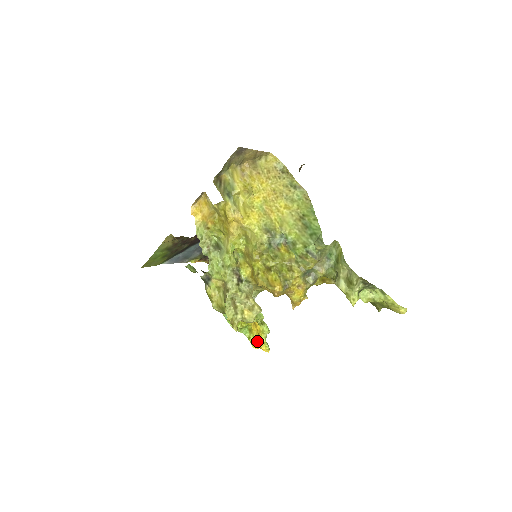
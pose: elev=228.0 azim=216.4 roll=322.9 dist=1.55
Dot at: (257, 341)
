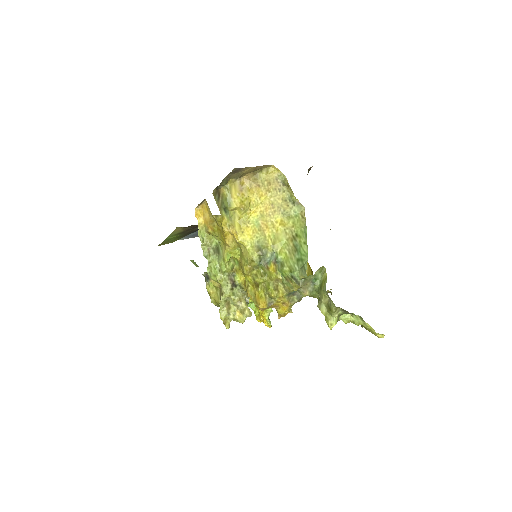
Dot at: (261, 317)
